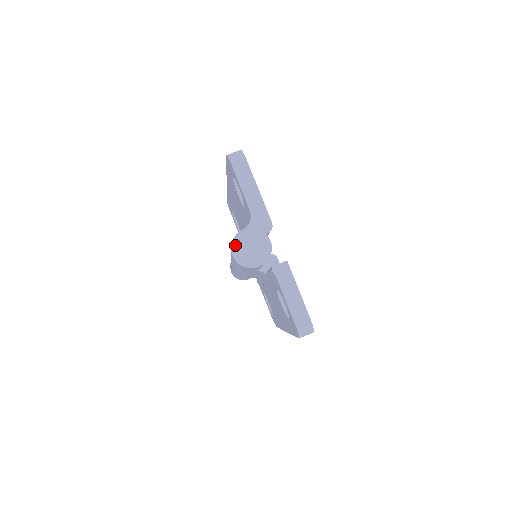
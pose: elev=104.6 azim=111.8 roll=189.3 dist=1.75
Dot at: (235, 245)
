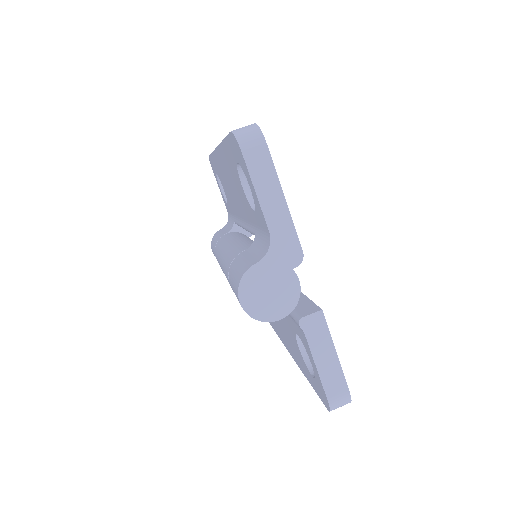
Dot at: (244, 287)
